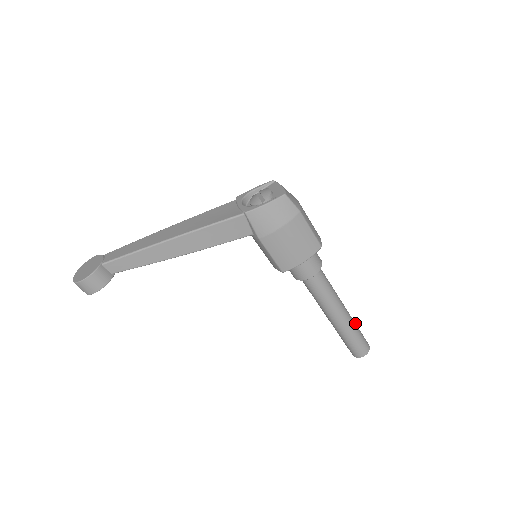
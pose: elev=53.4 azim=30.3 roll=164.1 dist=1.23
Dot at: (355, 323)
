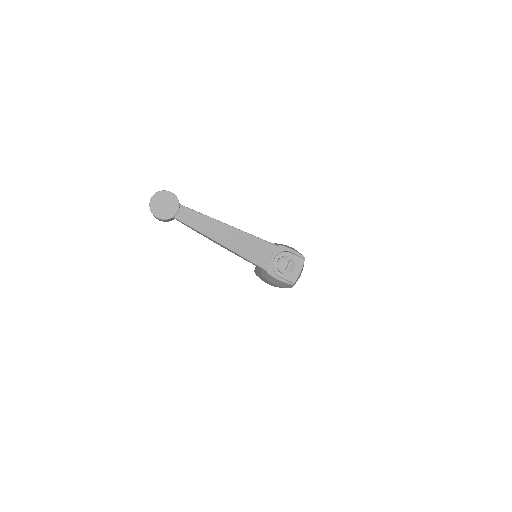
Dot at: occluded
